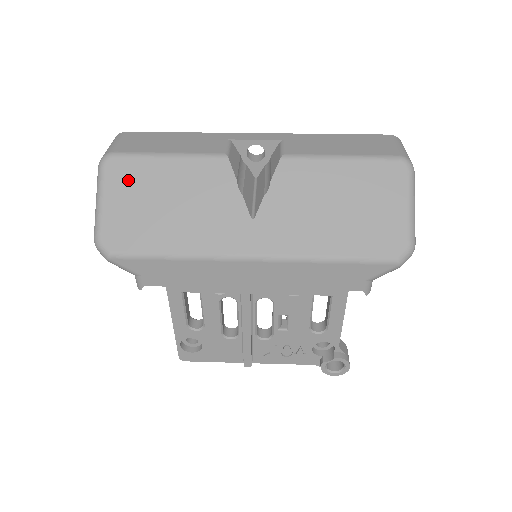
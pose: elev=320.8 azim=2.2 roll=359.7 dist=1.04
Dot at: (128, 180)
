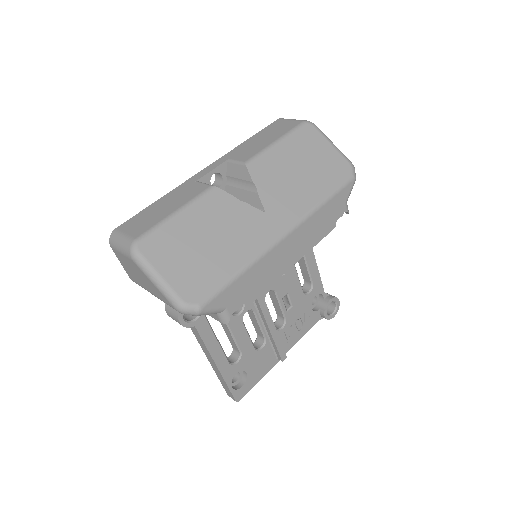
Dot at: (165, 248)
